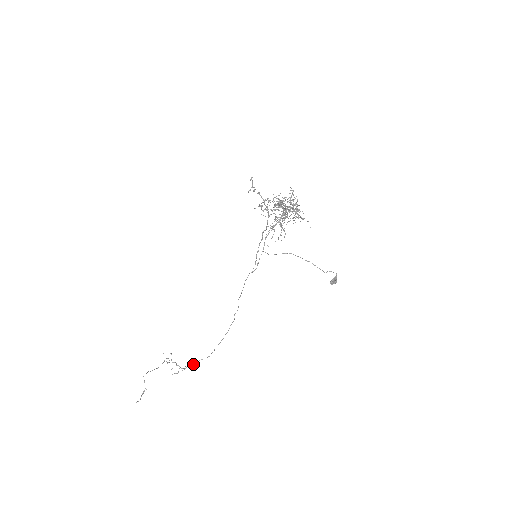
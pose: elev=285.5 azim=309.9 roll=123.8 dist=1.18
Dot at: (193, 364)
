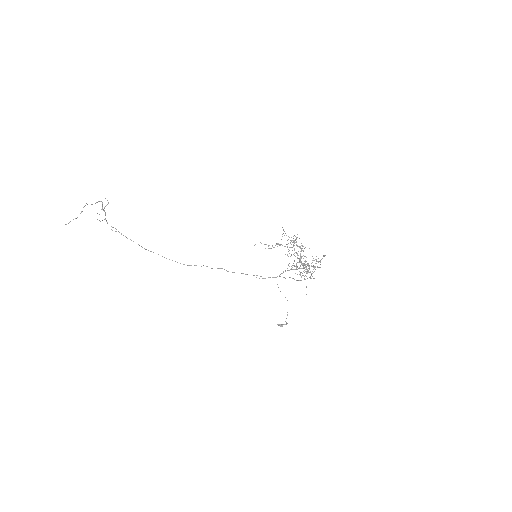
Dot at: (125, 236)
